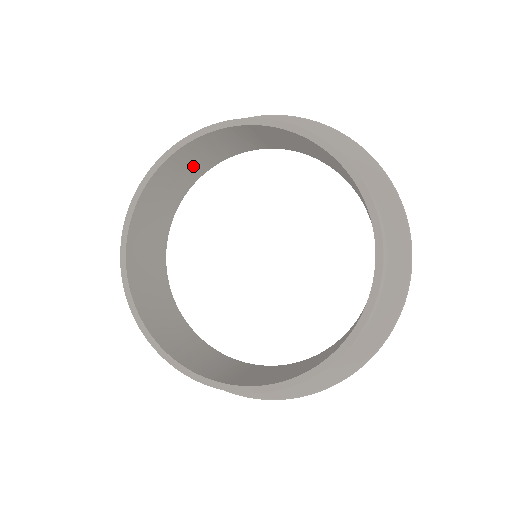
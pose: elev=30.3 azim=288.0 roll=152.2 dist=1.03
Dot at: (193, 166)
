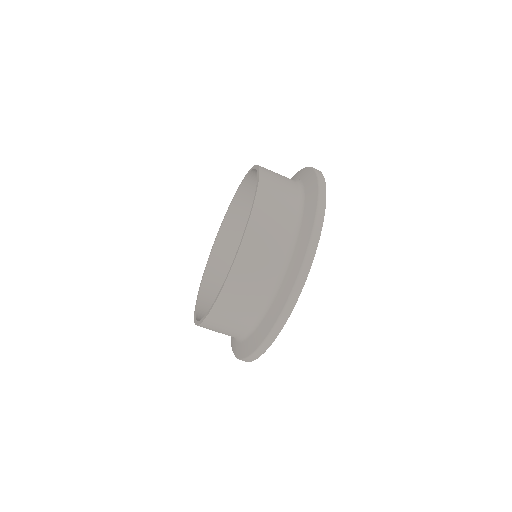
Dot at: occluded
